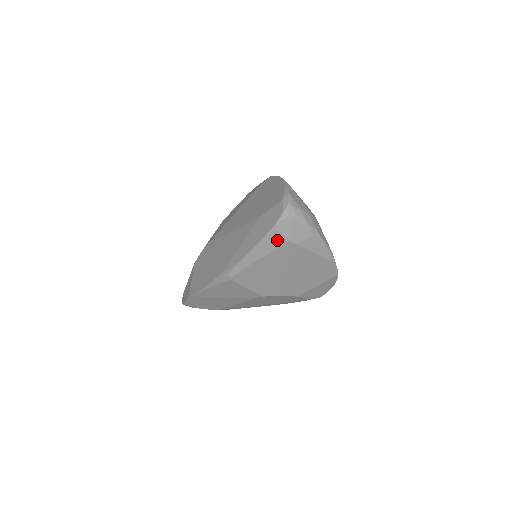
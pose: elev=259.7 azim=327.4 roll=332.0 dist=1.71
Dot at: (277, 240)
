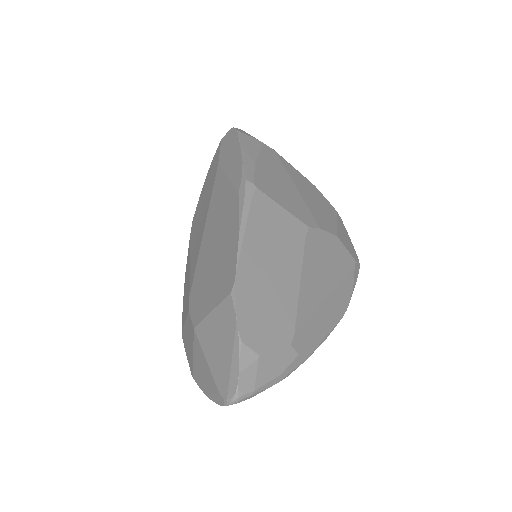
Dot at: (252, 141)
